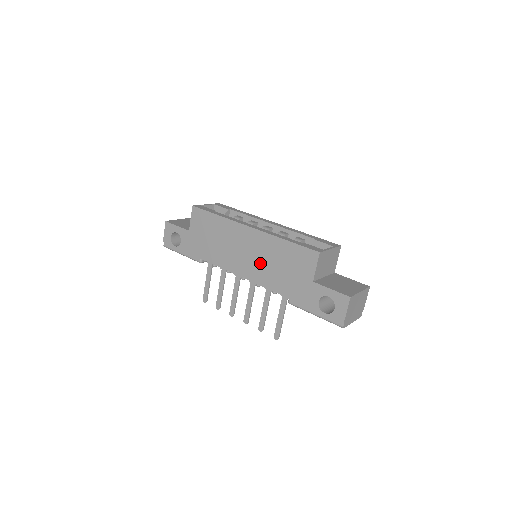
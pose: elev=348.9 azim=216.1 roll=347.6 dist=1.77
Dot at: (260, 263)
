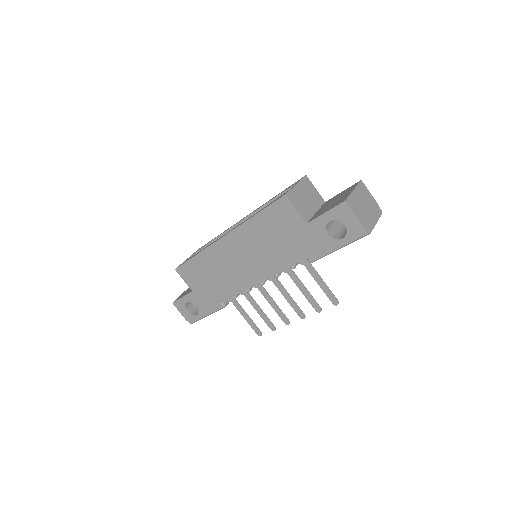
Dot at: (258, 256)
